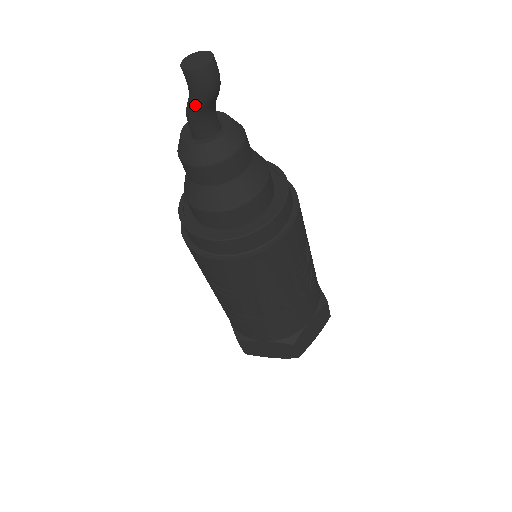
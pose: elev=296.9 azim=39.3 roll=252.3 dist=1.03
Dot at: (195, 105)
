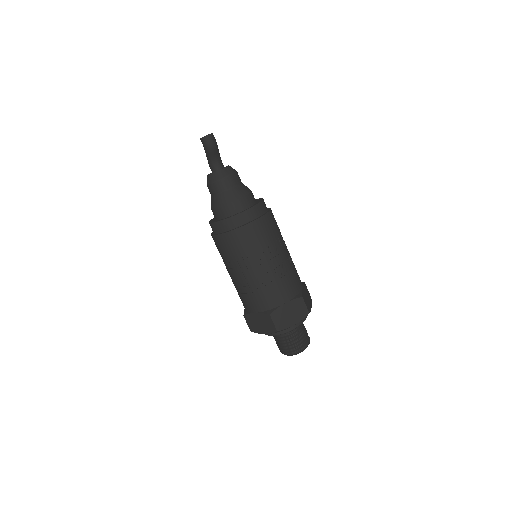
Dot at: (207, 154)
